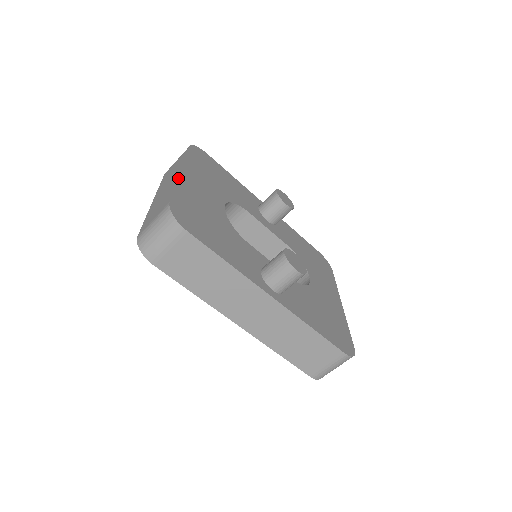
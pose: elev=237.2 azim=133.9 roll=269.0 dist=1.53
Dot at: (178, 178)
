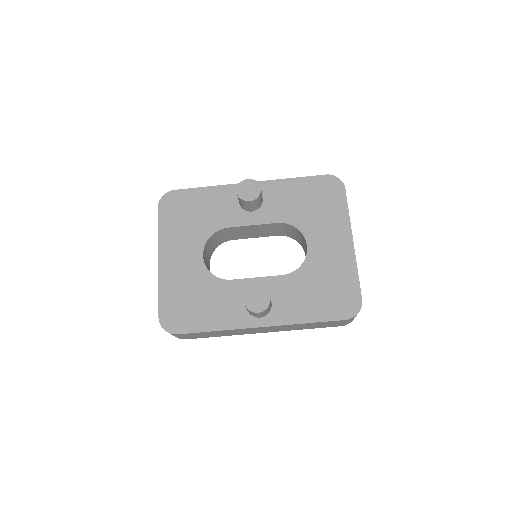
Dot at: (158, 275)
